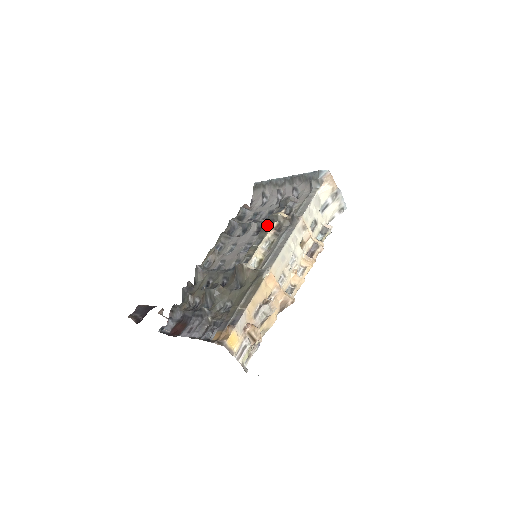
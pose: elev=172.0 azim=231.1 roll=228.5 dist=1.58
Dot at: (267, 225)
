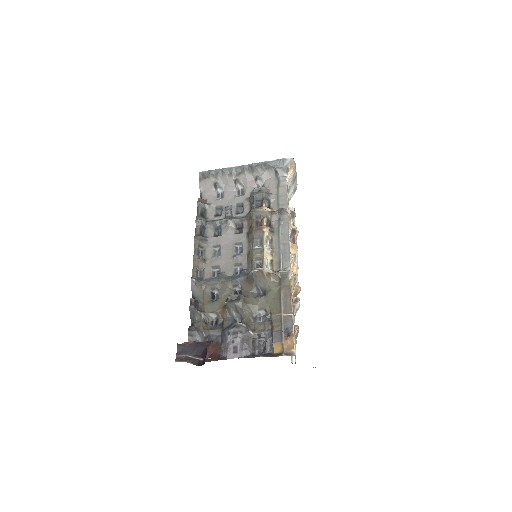
Dot at: (256, 222)
